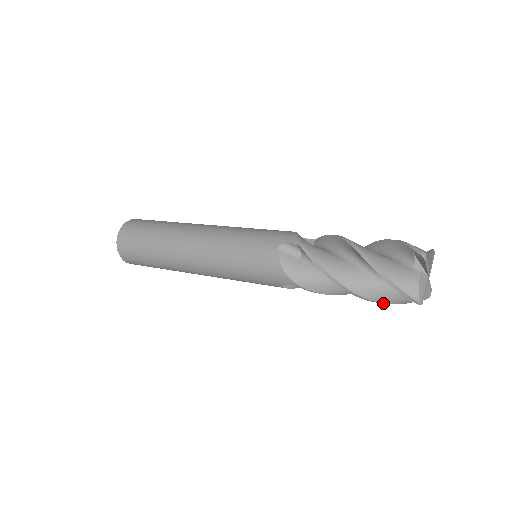
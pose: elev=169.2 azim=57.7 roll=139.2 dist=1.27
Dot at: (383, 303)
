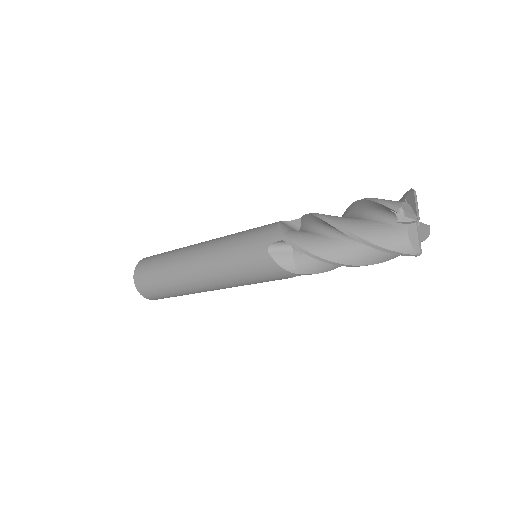
Dot at: (364, 239)
